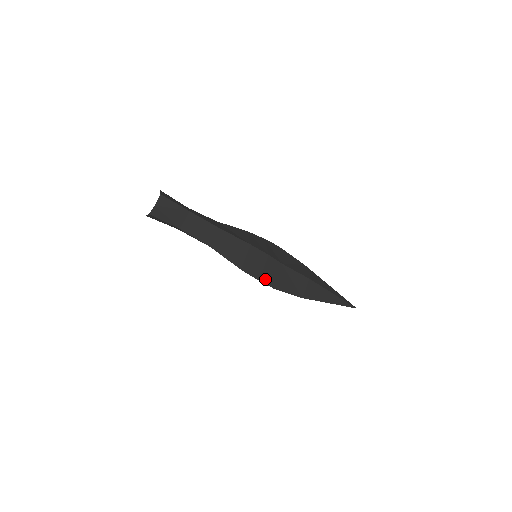
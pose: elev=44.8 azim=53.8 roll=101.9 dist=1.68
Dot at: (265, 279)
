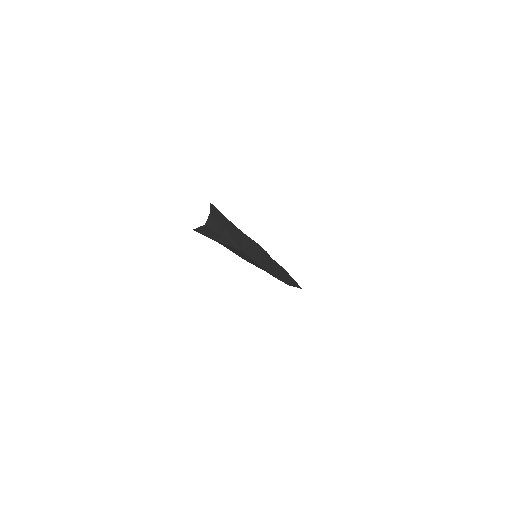
Dot at: (273, 273)
